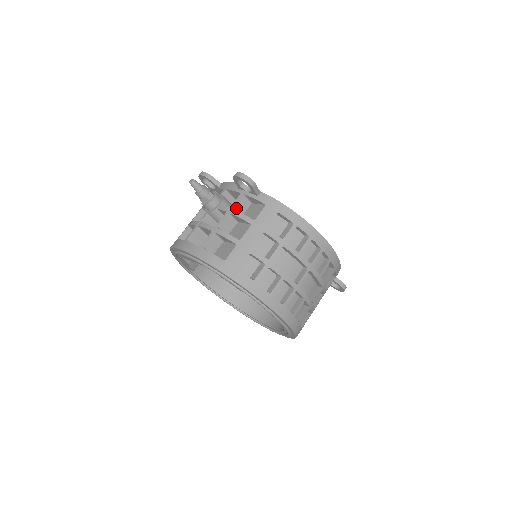
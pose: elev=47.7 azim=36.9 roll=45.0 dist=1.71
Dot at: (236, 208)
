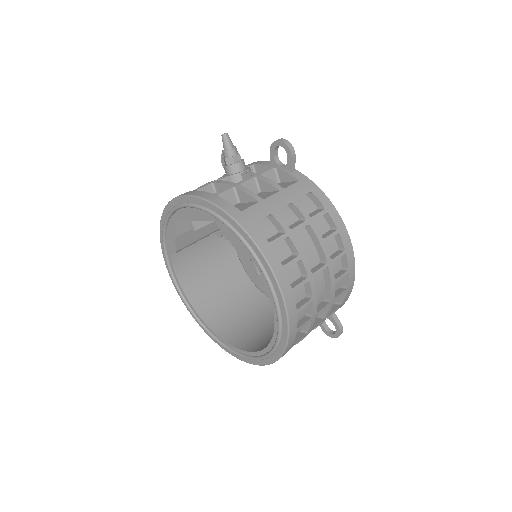
Dot at: occluded
